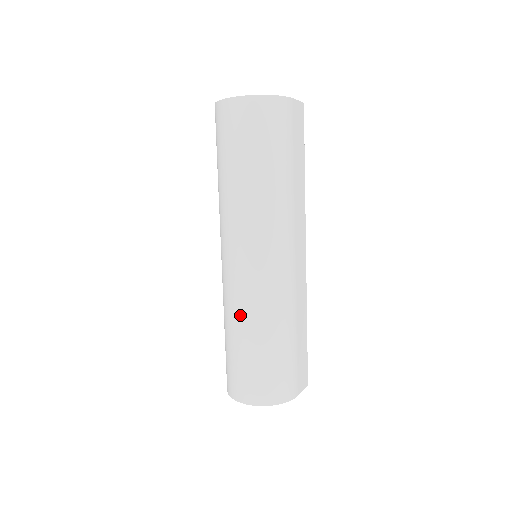
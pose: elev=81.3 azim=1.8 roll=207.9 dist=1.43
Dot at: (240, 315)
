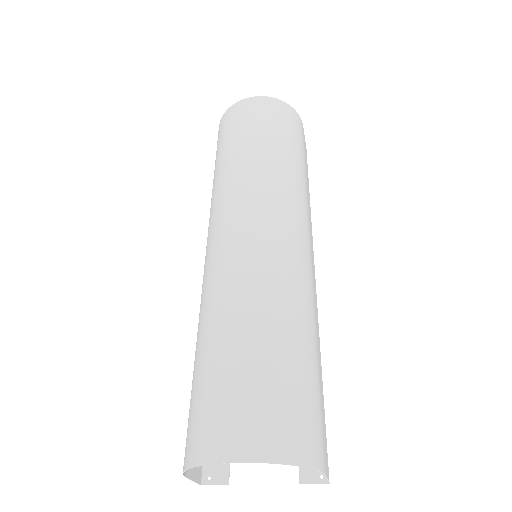
Dot at: (239, 299)
